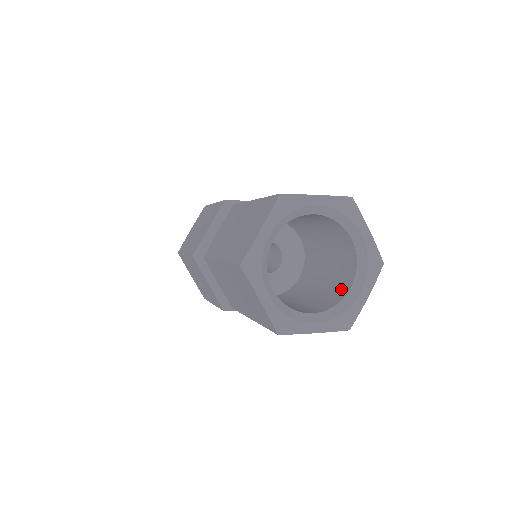
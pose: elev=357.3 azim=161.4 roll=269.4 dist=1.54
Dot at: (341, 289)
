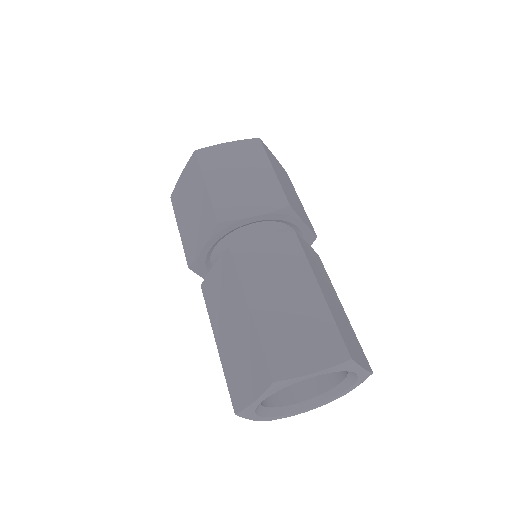
Dot at: (293, 391)
